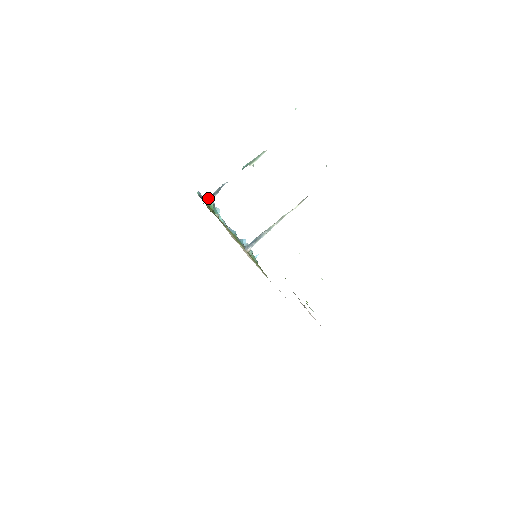
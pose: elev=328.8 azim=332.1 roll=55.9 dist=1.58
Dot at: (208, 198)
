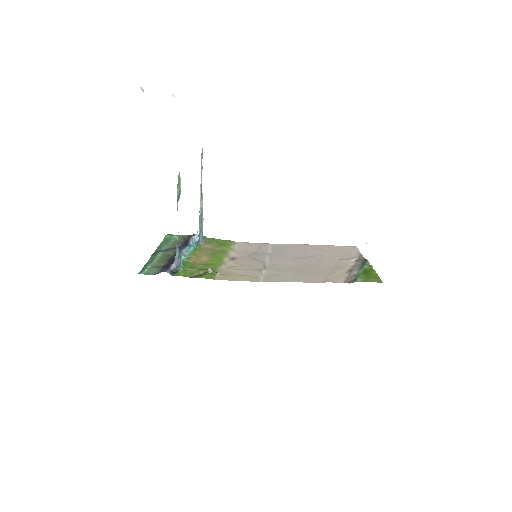
Dot at: (179, 266)
